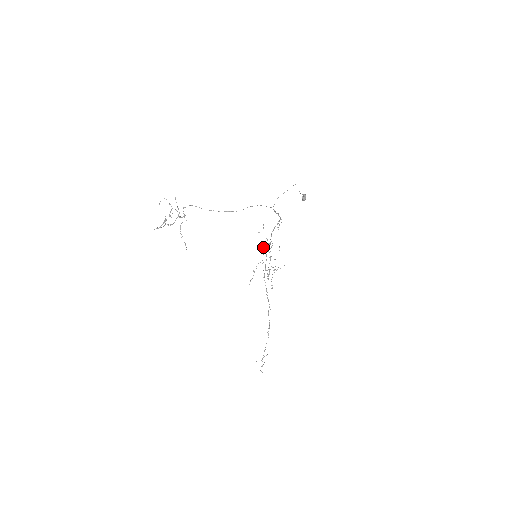
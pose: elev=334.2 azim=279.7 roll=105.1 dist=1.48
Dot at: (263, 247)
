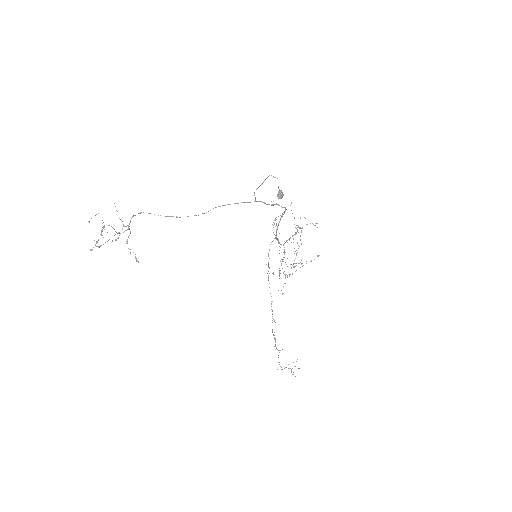
Dot at: occluded
